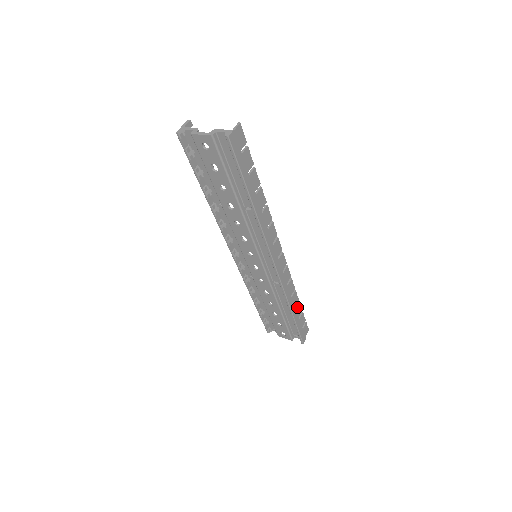
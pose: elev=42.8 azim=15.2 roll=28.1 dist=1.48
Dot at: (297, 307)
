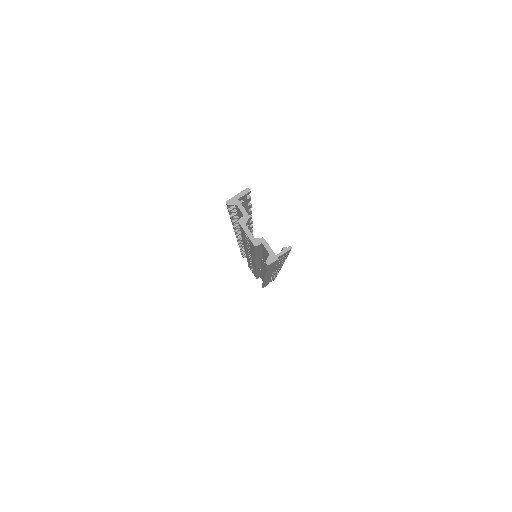
Dot at: occluded
